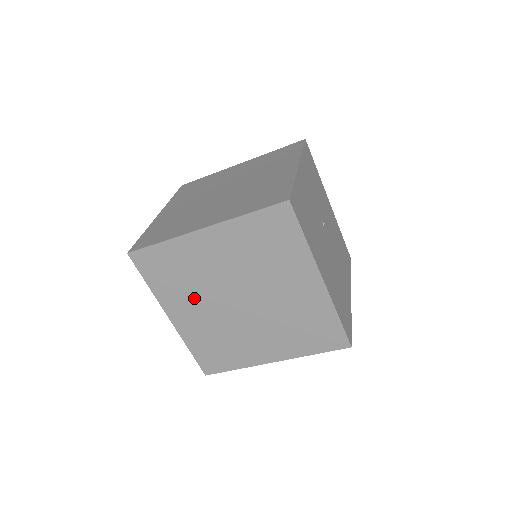
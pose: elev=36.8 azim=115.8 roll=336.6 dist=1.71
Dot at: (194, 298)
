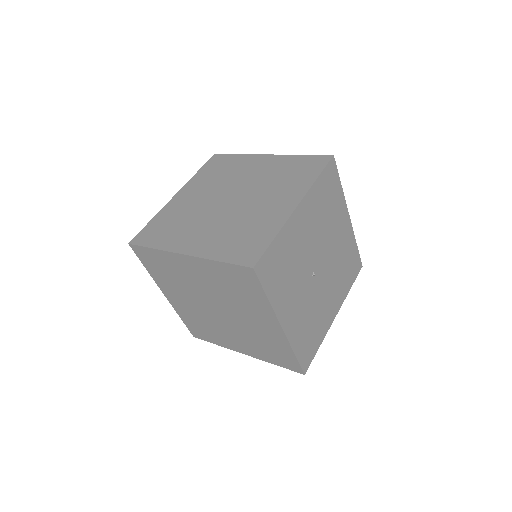
Dot at: occluded
